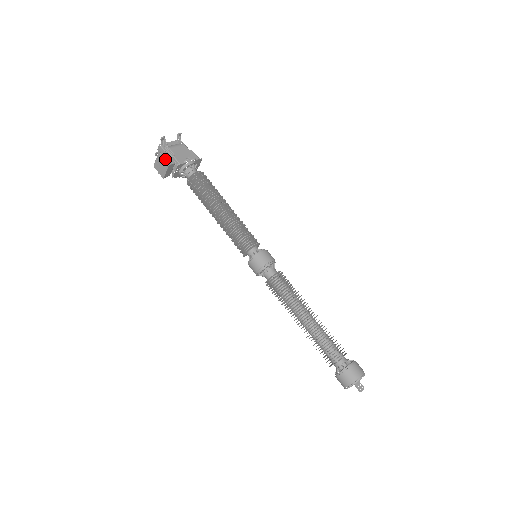
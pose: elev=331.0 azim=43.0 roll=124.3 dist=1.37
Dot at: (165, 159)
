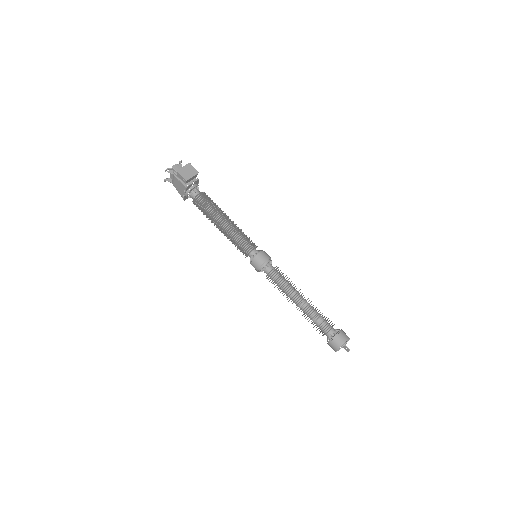
Dot at: (194, 169)
